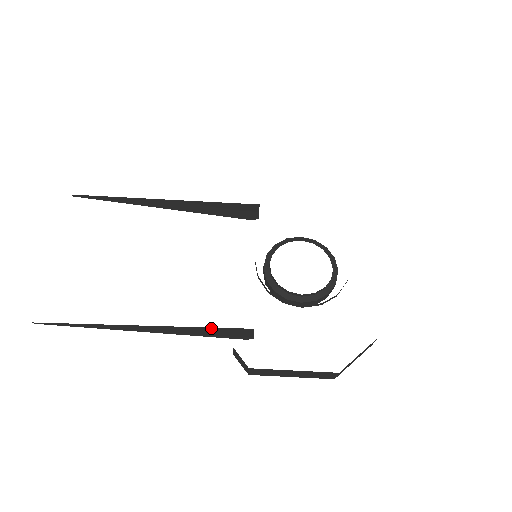
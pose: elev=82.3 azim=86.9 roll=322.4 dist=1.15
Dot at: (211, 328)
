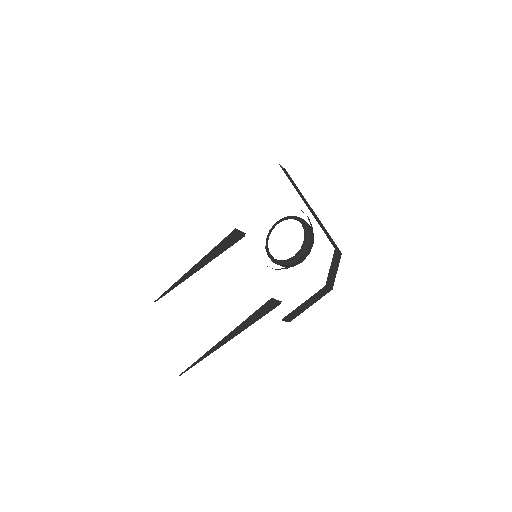
Dot at: (253, 314)
